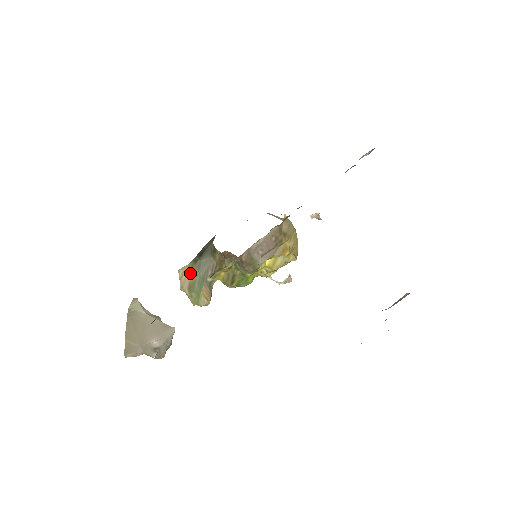
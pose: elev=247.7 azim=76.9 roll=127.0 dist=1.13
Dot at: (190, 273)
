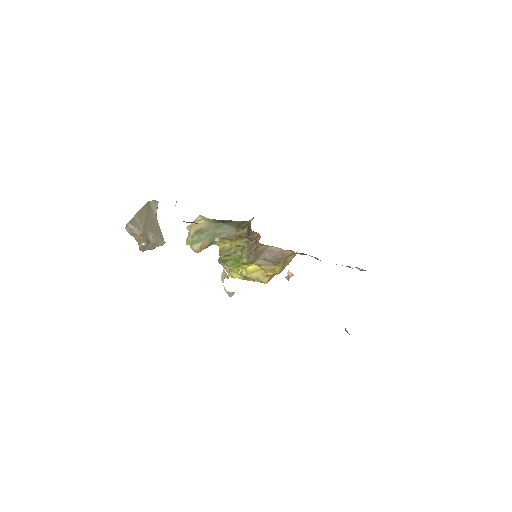
Dot at: (207, 224)
